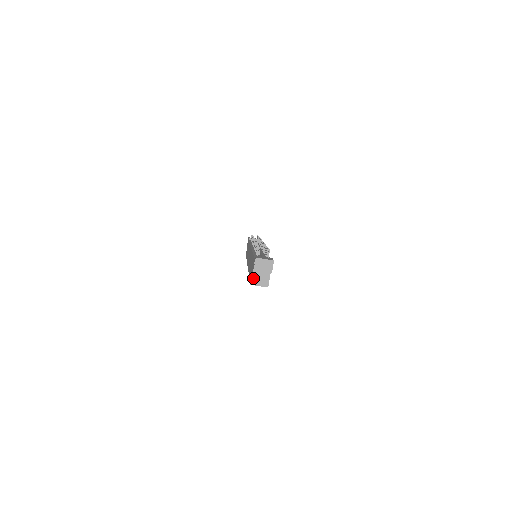
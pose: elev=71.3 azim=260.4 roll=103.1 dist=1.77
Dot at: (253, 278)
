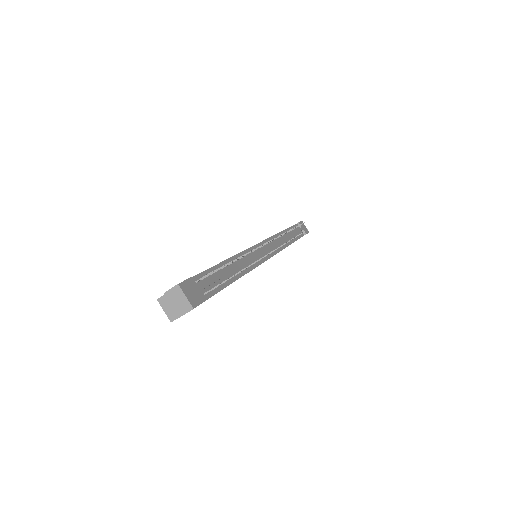
Dot at: (165, 296)
